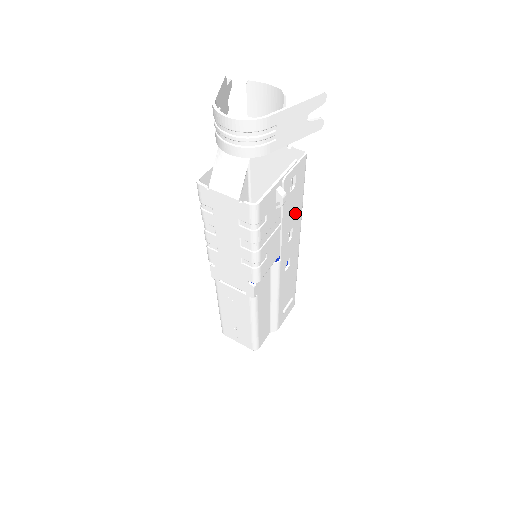
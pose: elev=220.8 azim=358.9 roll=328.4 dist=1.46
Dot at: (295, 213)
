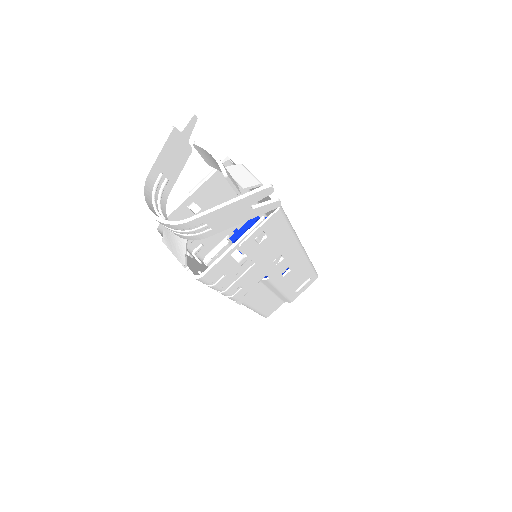
Dot at: (280, 246)
